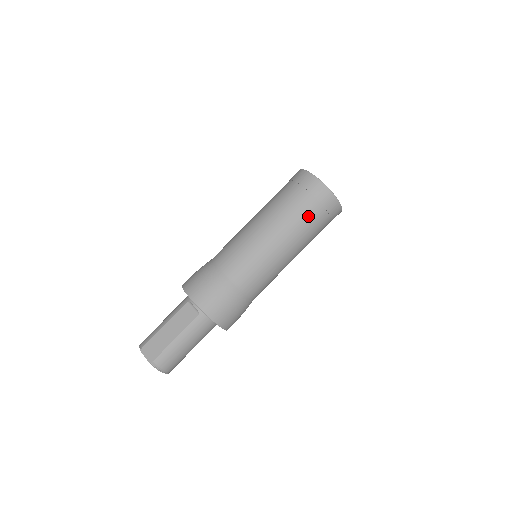
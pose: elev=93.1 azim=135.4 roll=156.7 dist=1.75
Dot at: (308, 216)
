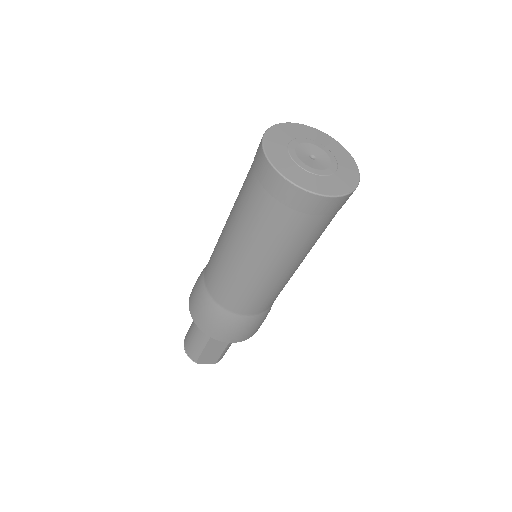
Dot at: (324, 228)
